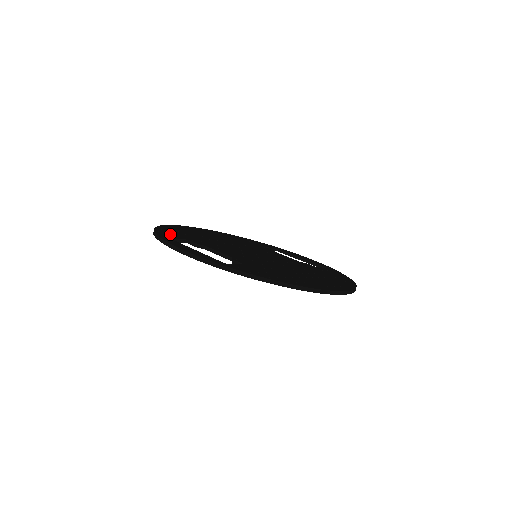
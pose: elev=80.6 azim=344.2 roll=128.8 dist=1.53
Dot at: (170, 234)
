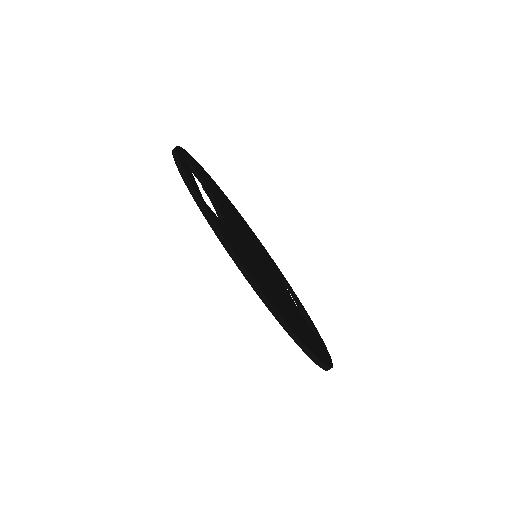
Dot at: (193, 163)
